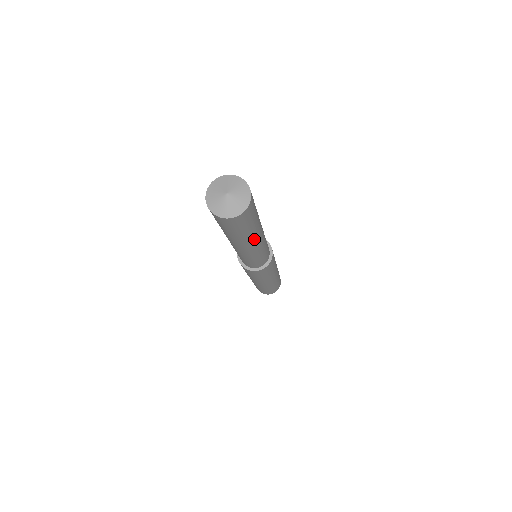
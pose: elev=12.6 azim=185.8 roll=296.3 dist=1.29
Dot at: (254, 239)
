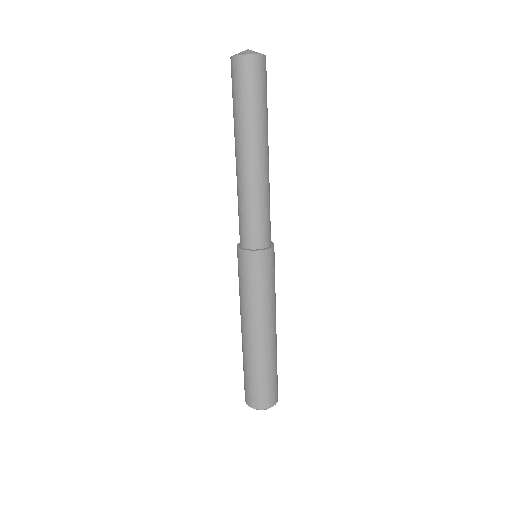
Dot at: (267, 140)
